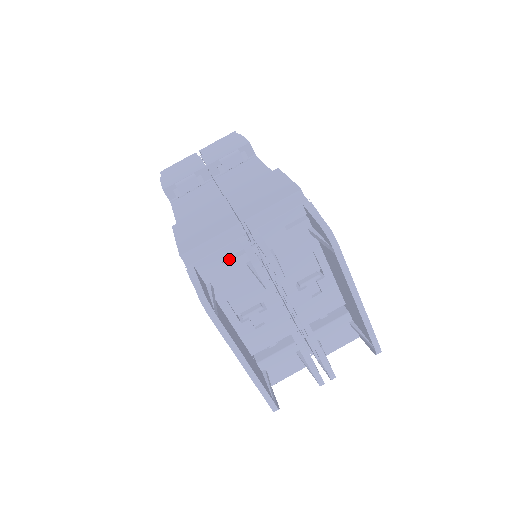
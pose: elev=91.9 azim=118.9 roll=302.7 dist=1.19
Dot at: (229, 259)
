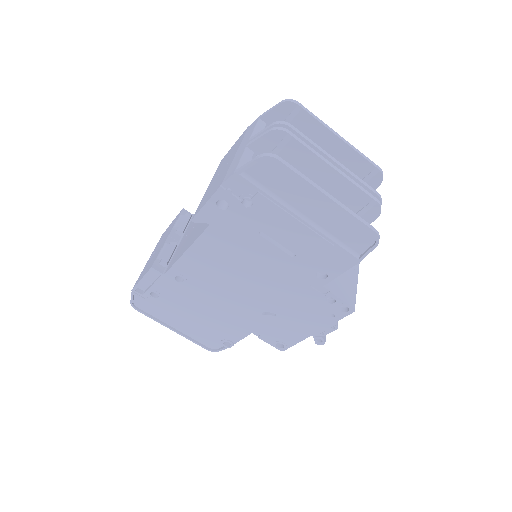
Dot at: occluded
